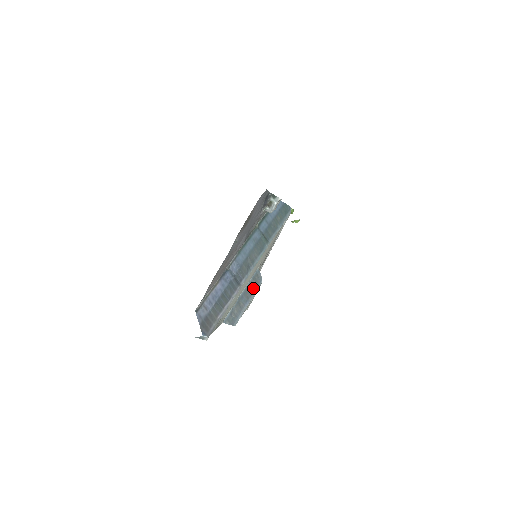
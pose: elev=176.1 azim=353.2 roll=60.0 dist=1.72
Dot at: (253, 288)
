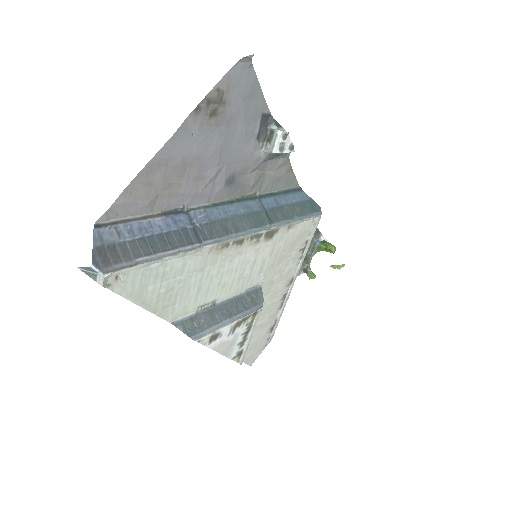
Dot at: (244, 306)
